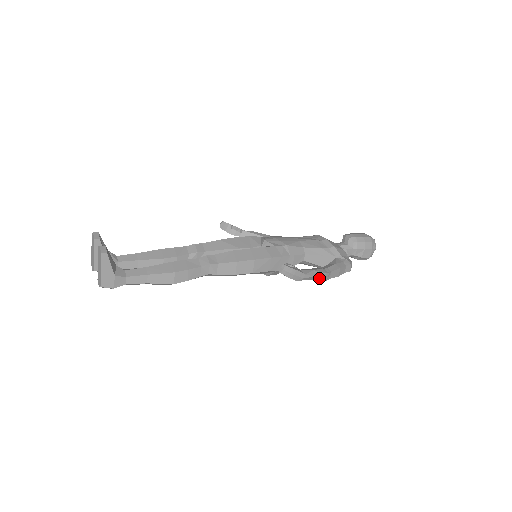
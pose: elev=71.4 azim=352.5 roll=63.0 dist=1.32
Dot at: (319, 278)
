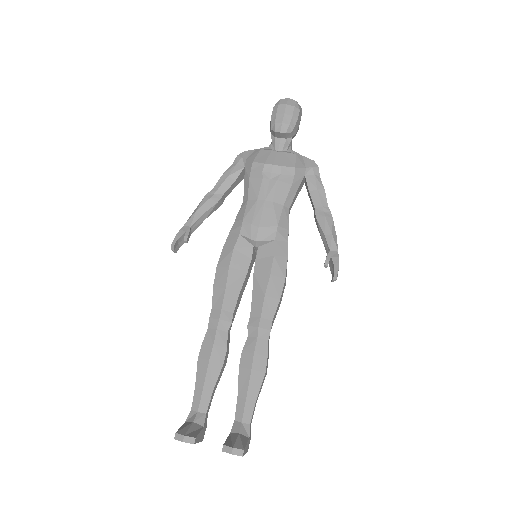
Dot at: (334, 230)
